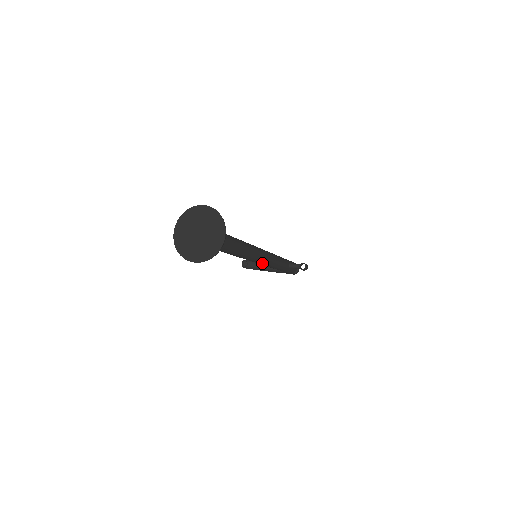
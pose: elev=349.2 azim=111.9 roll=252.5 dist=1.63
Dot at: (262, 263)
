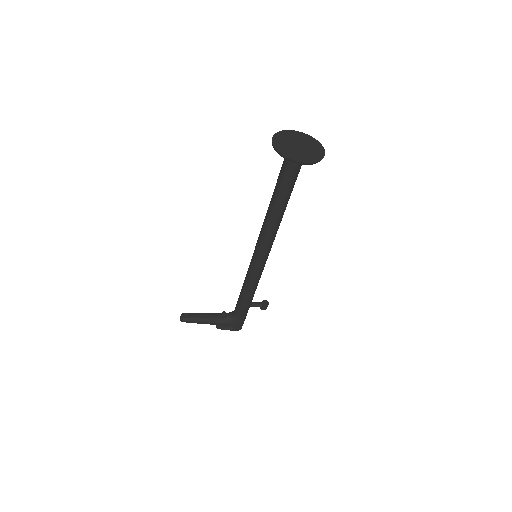
Dot at: (263, 262)
